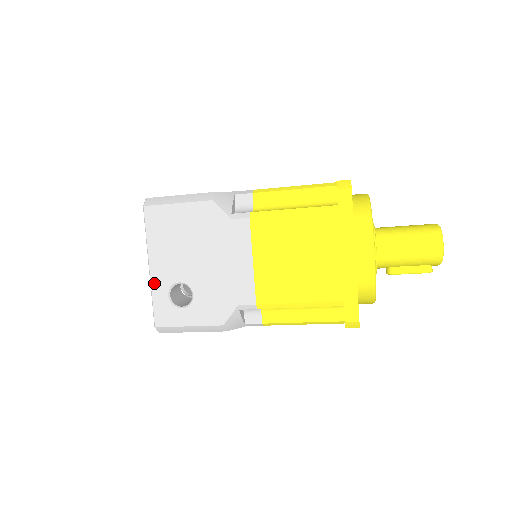
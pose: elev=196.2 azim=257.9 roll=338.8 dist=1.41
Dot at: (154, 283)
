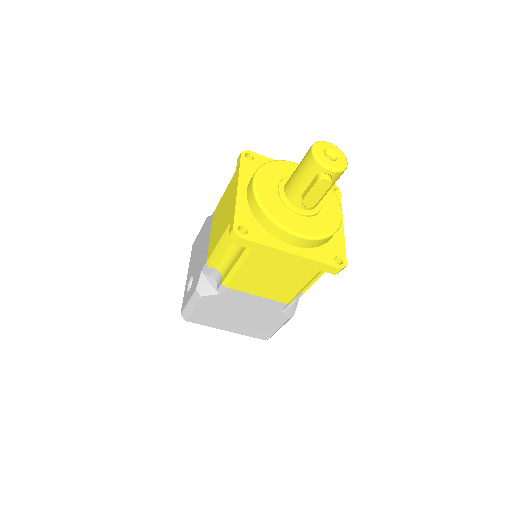
Dot at: (186, 286)
